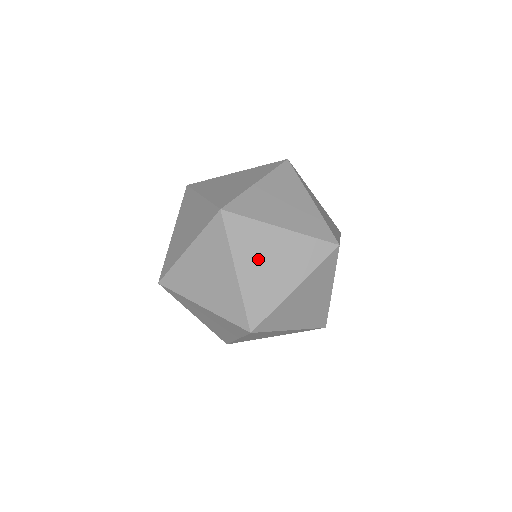
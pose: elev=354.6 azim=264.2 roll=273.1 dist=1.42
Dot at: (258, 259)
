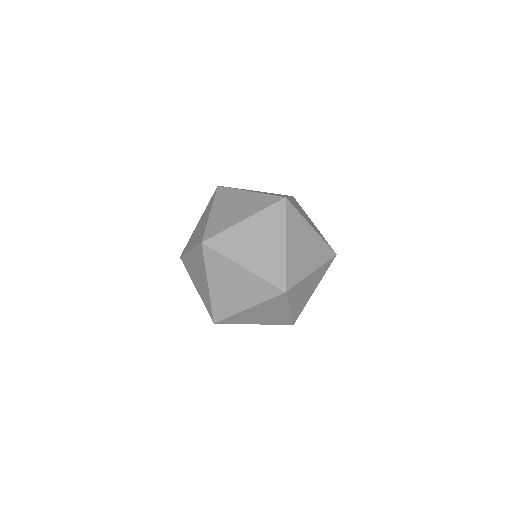
Dot at: (224, 282)
